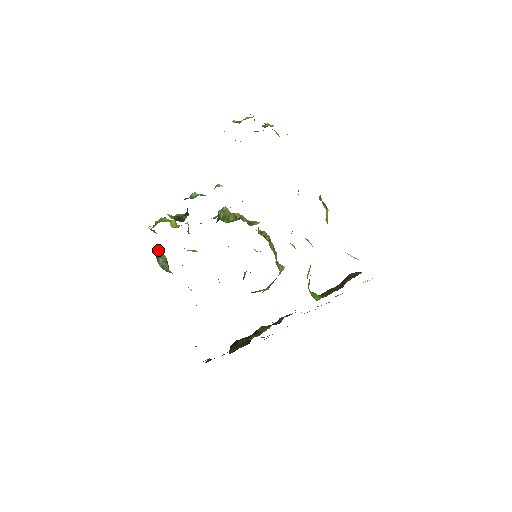
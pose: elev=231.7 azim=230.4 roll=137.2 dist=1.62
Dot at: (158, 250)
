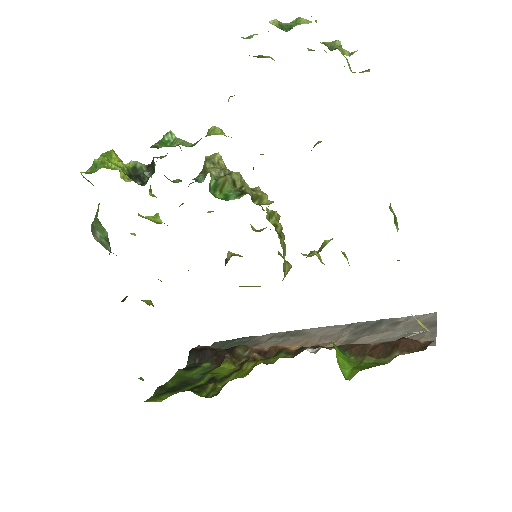
Dot at: (95, 216)
